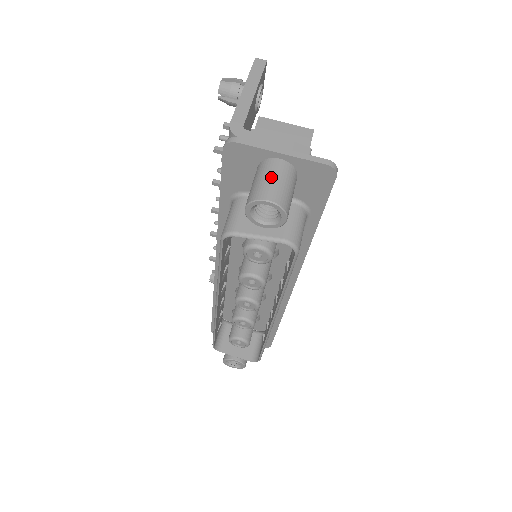
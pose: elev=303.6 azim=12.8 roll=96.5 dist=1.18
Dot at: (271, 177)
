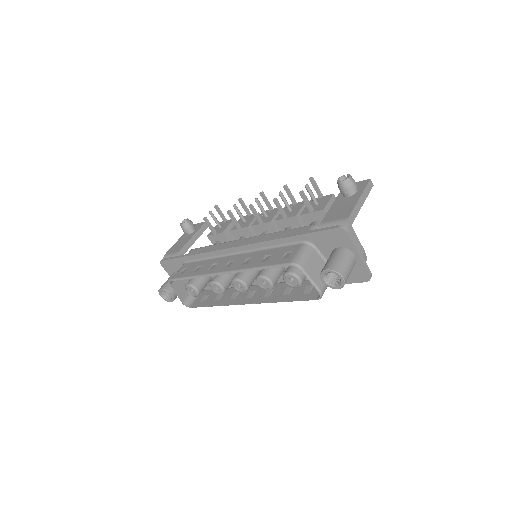
Dot at: (349, 264)
